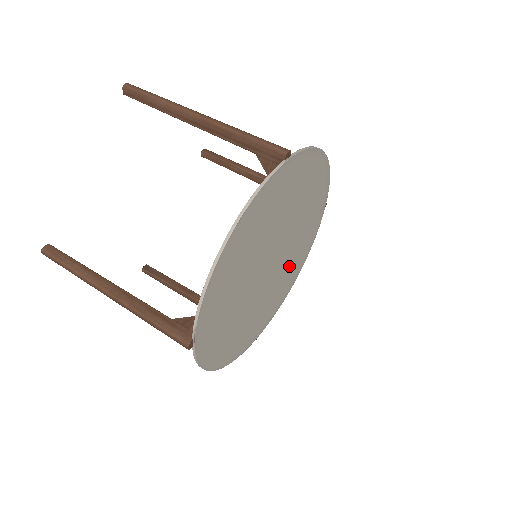
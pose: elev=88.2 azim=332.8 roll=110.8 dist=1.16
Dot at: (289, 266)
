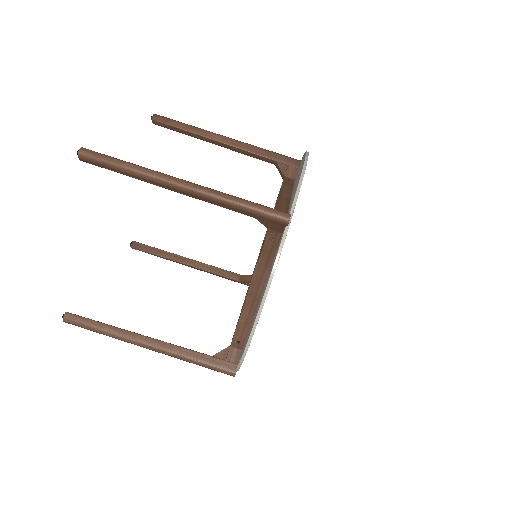
Dot at: occluded
